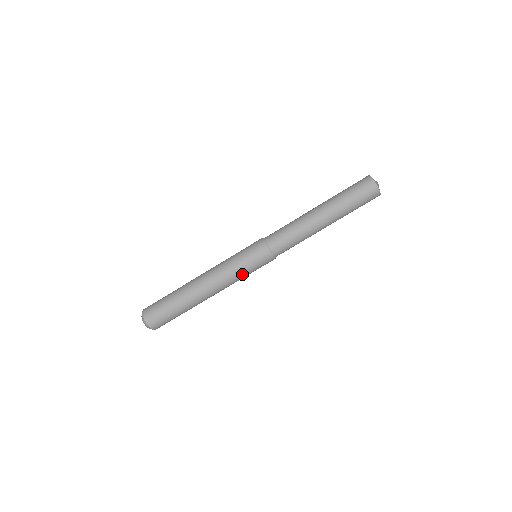
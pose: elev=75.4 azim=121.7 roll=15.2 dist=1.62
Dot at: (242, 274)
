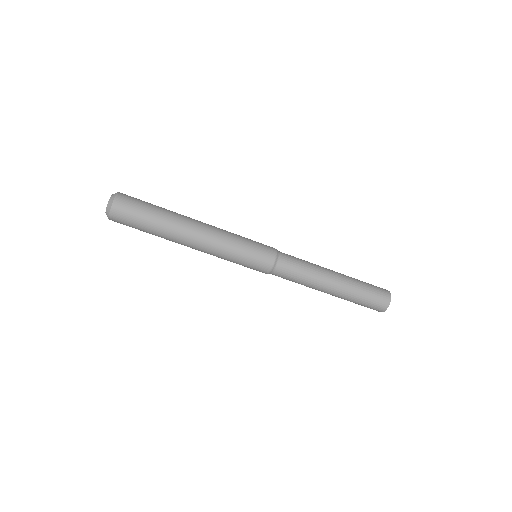
Dot at: (231, 261)
